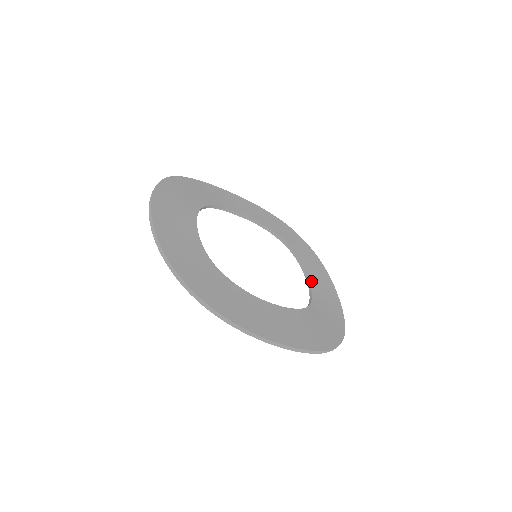
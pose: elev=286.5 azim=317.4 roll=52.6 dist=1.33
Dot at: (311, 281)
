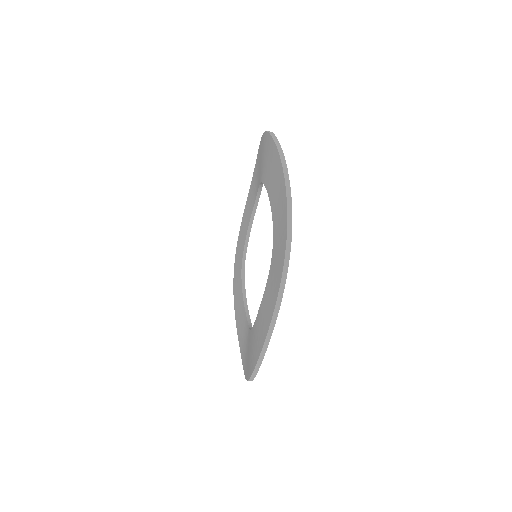
Dot at: occluded
